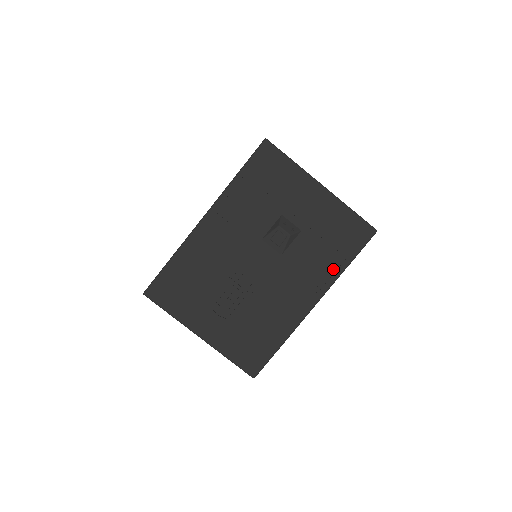
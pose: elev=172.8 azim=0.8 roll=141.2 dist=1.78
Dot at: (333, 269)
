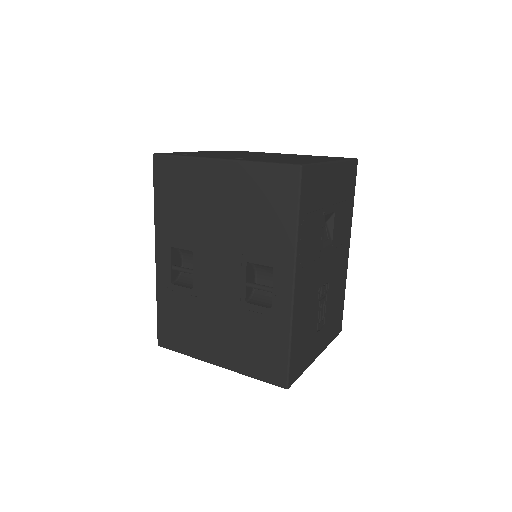
Dot at: (350, 214)
